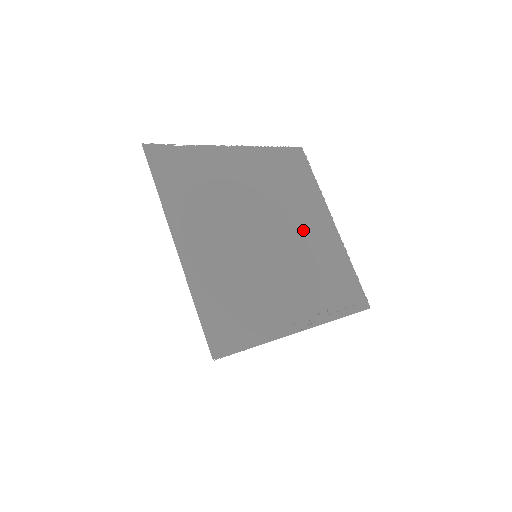
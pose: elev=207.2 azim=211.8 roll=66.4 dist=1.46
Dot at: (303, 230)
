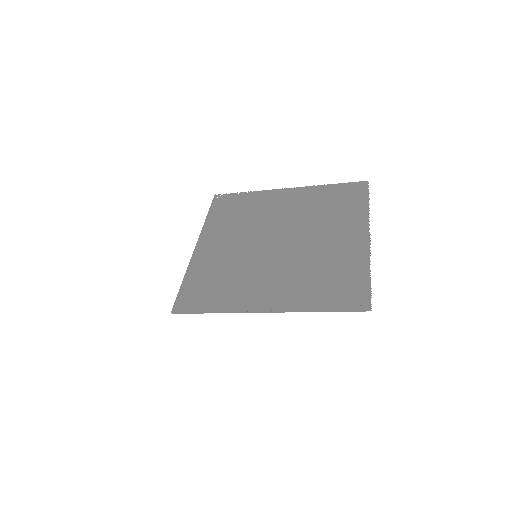
Dot at: (322, 240)
